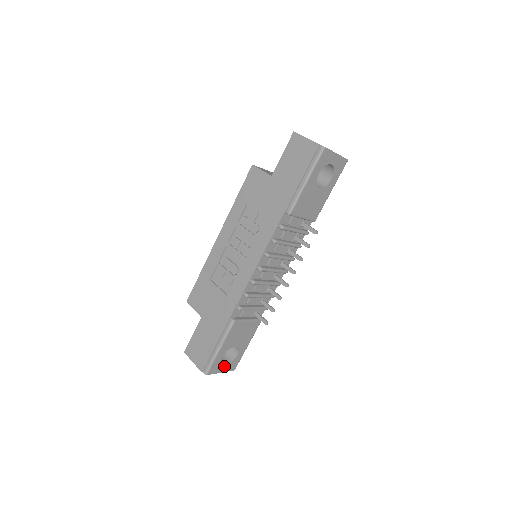
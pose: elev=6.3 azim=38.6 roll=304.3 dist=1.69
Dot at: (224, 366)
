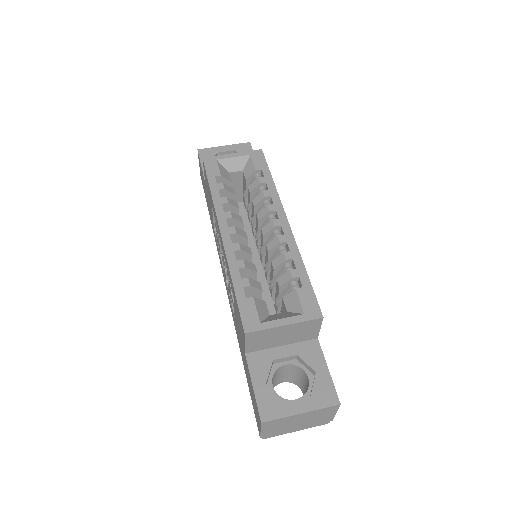
Dot at: occluded
